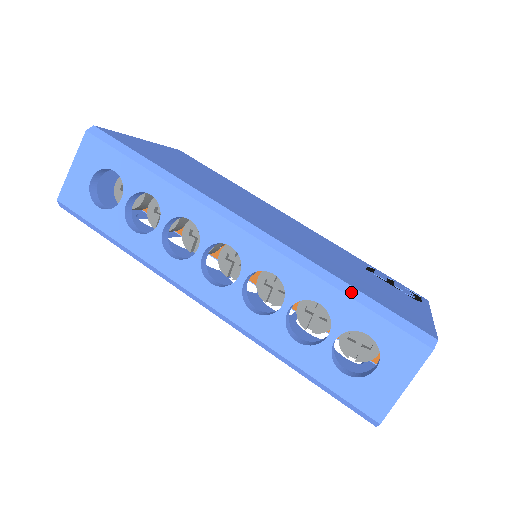
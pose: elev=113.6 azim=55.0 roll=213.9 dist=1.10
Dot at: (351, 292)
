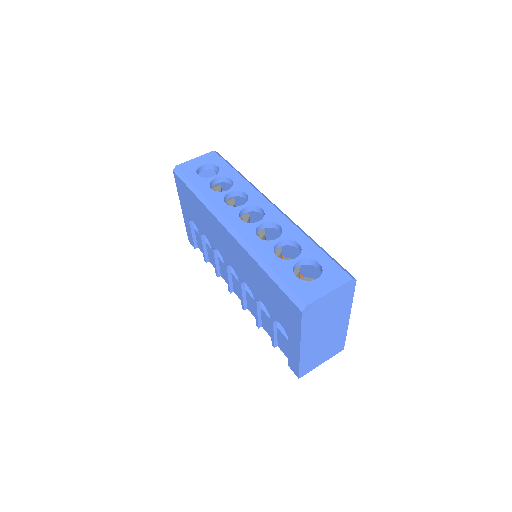
Dot at: (318, 245)
